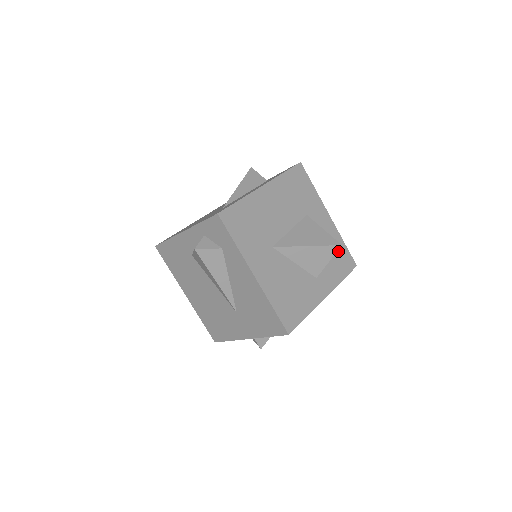
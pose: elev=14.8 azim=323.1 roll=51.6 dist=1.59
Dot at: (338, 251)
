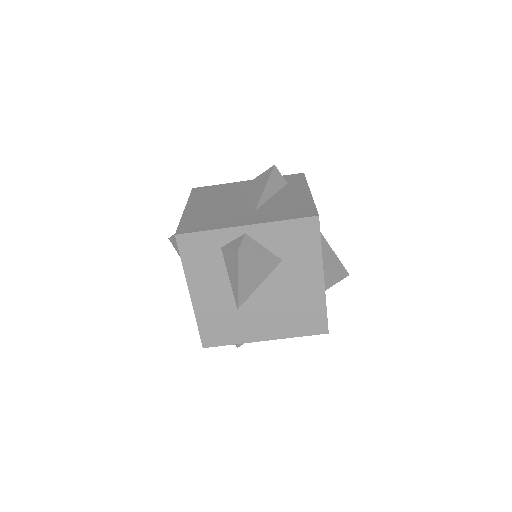
Dot at: occluded
